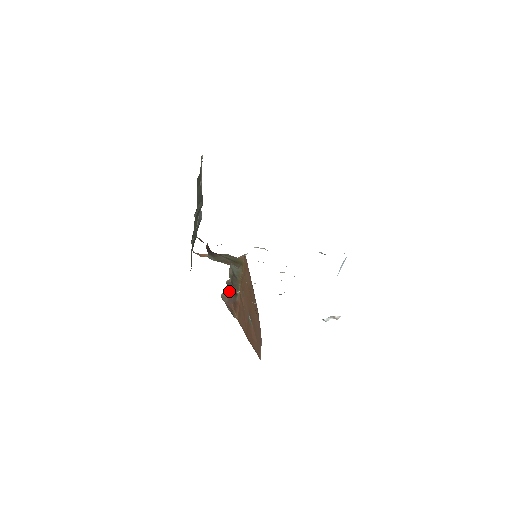
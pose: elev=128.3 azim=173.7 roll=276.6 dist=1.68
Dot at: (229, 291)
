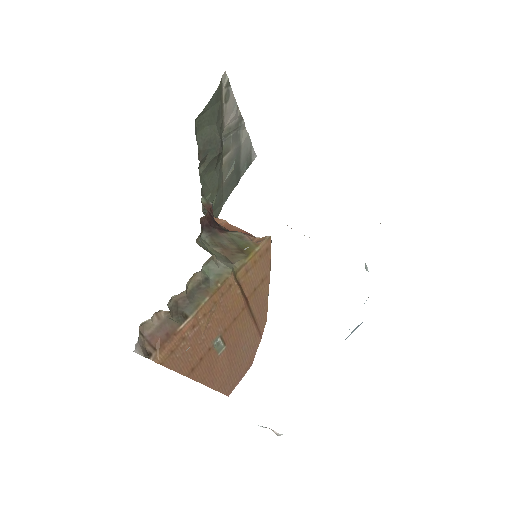
Dot at: (167, 314)
